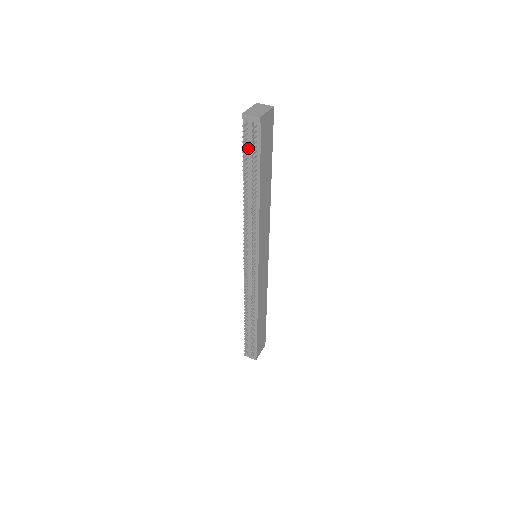
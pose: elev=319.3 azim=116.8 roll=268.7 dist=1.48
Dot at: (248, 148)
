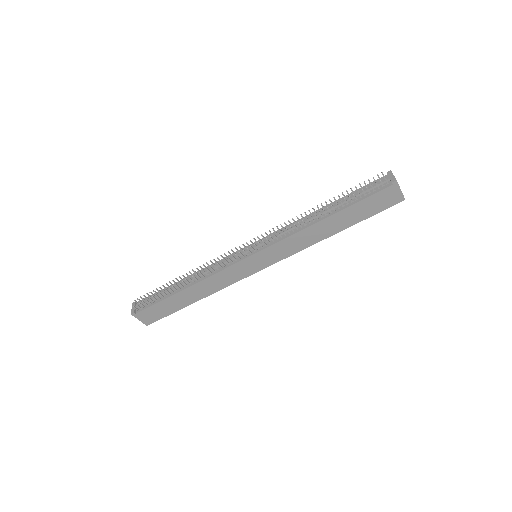
Dot at: occluded
